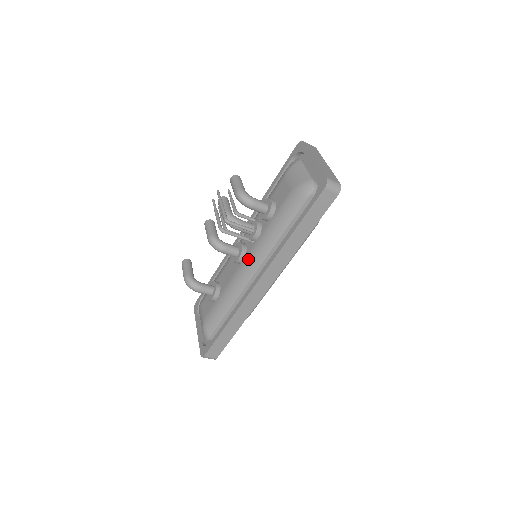
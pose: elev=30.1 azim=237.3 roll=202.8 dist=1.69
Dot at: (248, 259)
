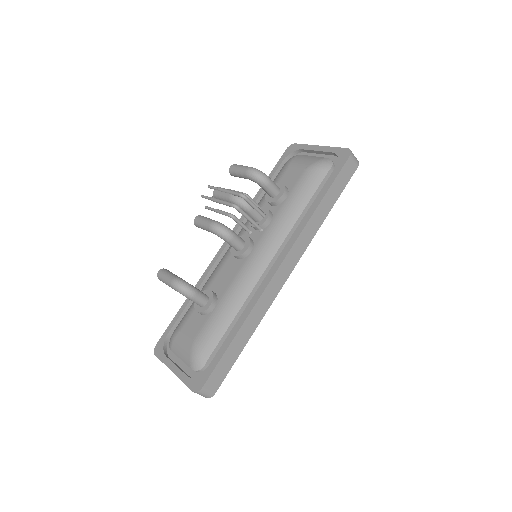
Dot at: (260, 247)
